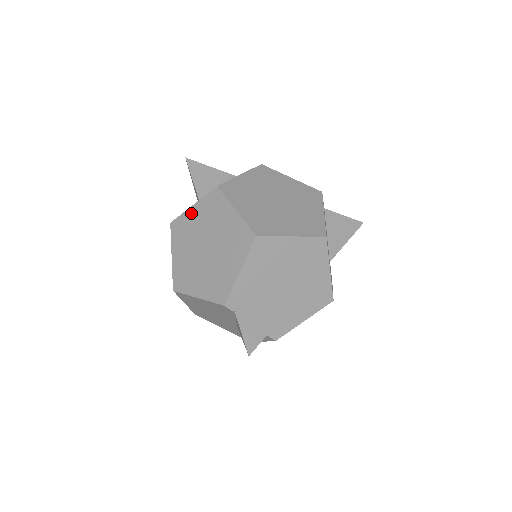
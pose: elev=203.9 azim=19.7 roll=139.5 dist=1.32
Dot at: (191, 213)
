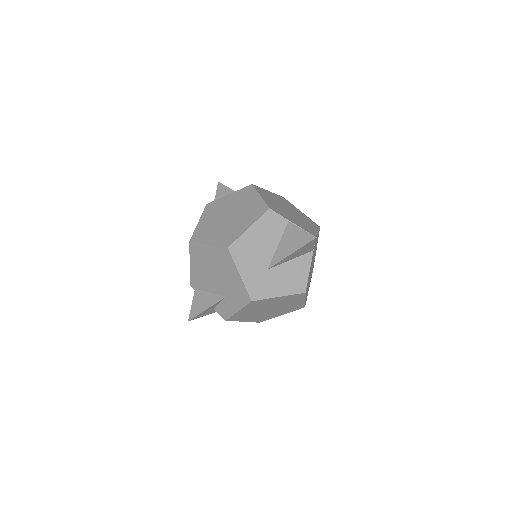
Dot at: occluded
